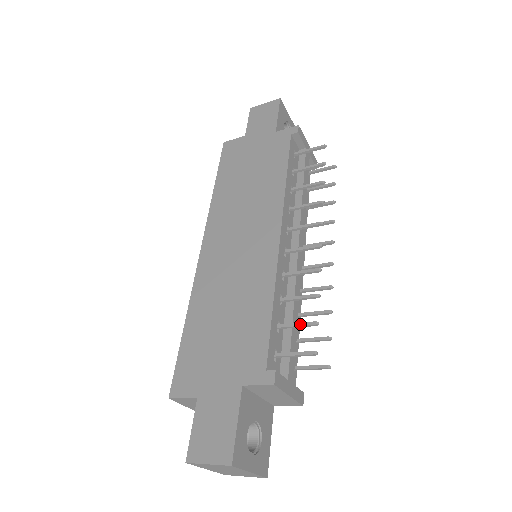
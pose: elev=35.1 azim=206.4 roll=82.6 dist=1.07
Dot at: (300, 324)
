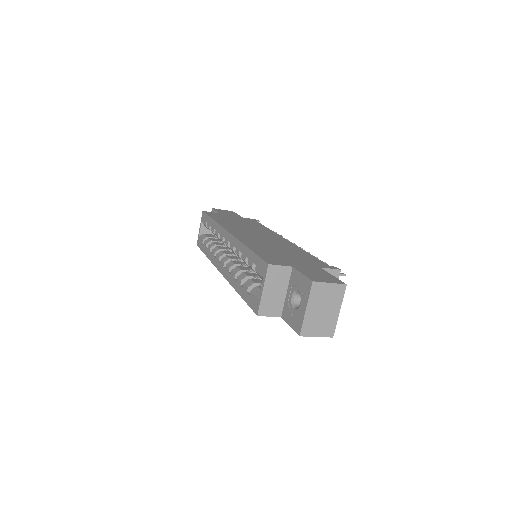
Dot at: occluded
